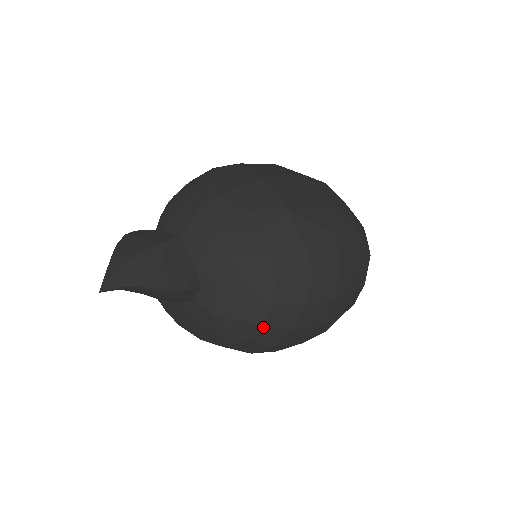
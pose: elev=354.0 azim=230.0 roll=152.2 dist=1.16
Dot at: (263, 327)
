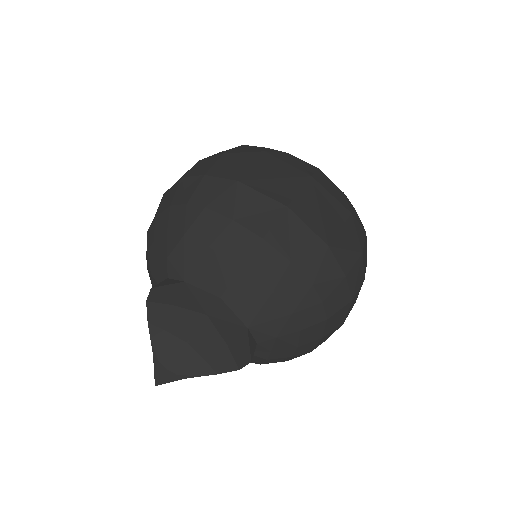
Dot at: occluded
